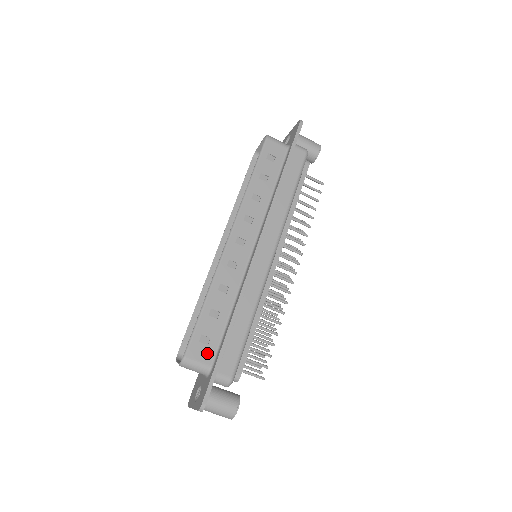
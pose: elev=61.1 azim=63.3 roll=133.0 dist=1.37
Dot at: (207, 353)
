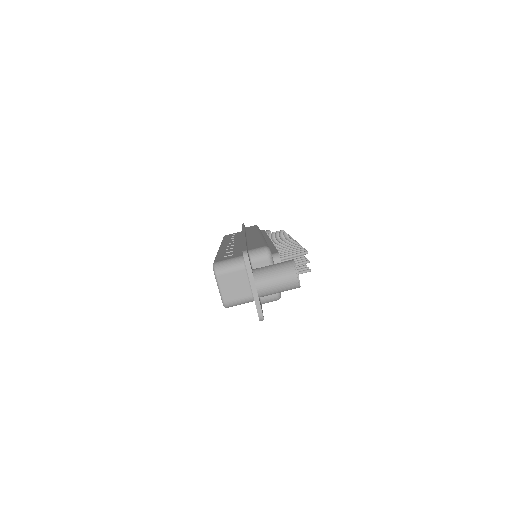
Dot at: (234, 256)
